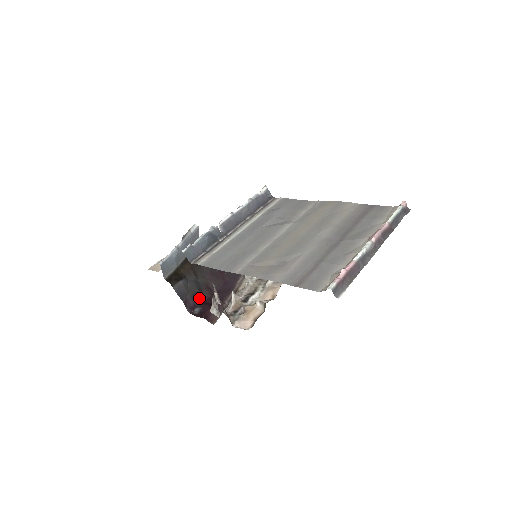
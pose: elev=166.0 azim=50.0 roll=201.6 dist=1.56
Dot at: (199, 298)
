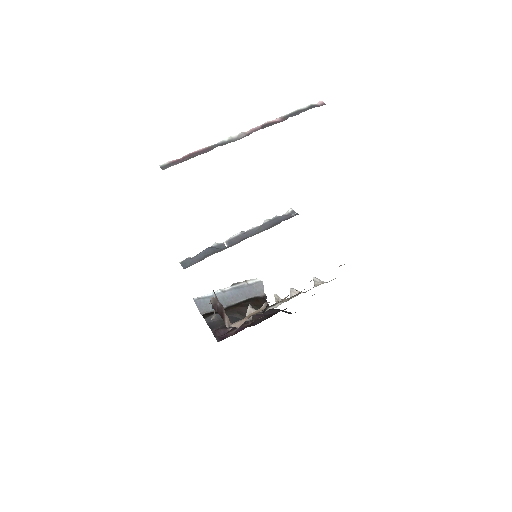
Dot at: occluded
